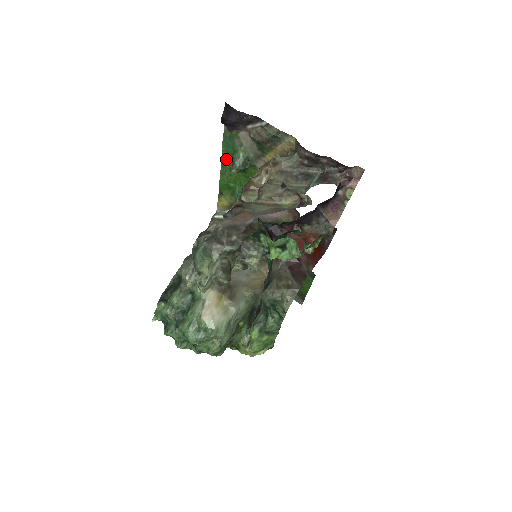
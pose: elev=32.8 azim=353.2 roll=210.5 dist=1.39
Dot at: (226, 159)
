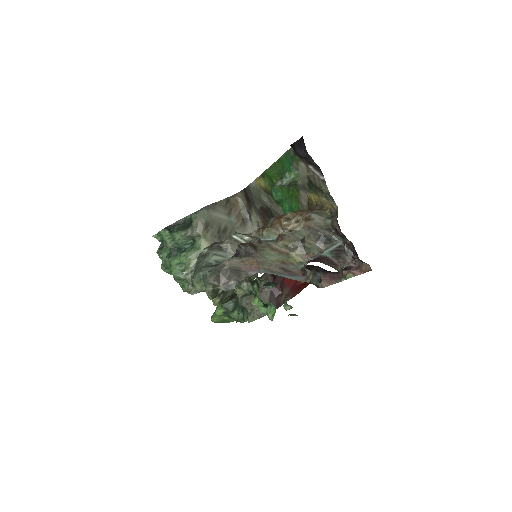
Dot at: (280, 164)
